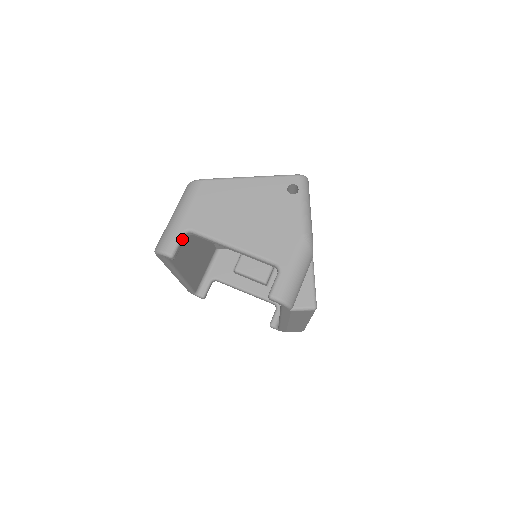
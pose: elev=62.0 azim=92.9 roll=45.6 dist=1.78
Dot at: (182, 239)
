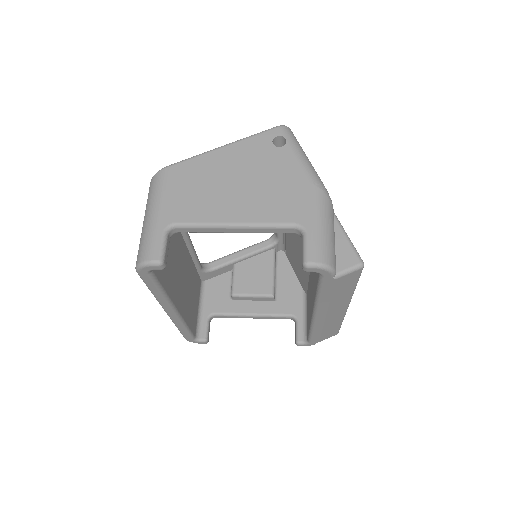
Dot at: (167, 239)
